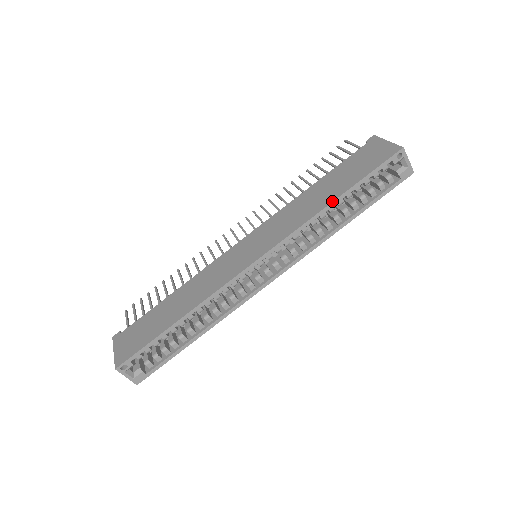
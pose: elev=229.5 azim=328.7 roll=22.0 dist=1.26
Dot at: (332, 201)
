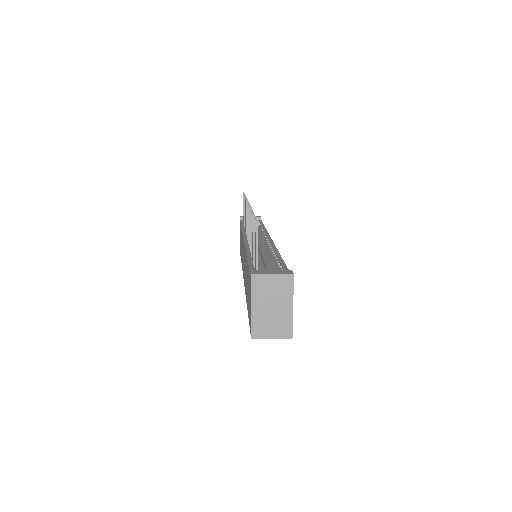
Dot at: occluded
